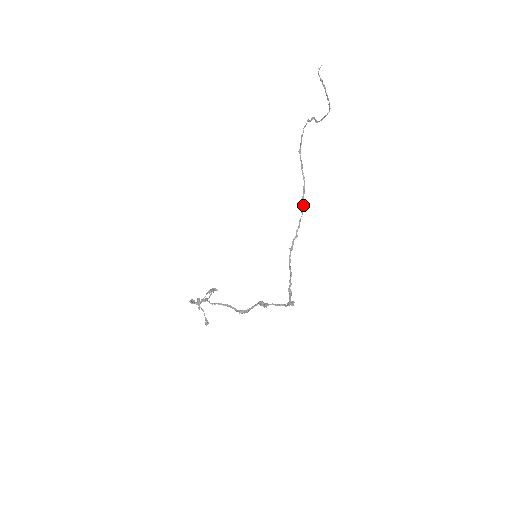
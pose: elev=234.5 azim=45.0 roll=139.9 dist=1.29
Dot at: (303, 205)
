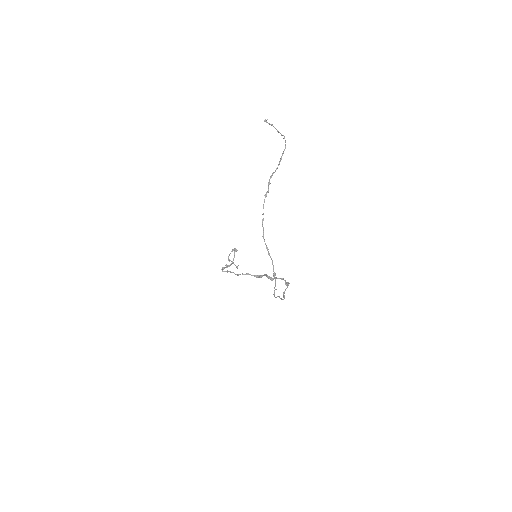
Dot at: (275, 274)
